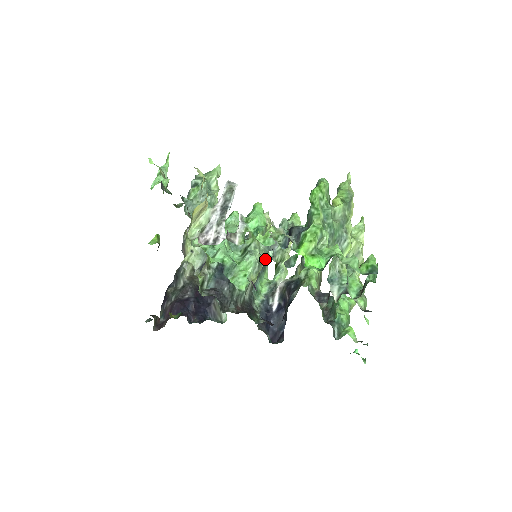
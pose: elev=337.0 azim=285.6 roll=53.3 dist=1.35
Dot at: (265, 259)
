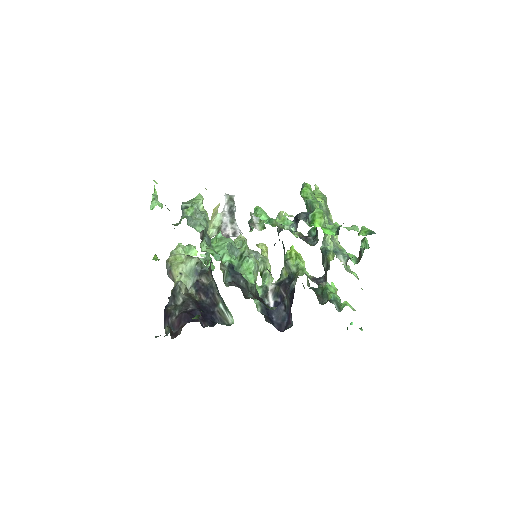
Dot at: occluded
